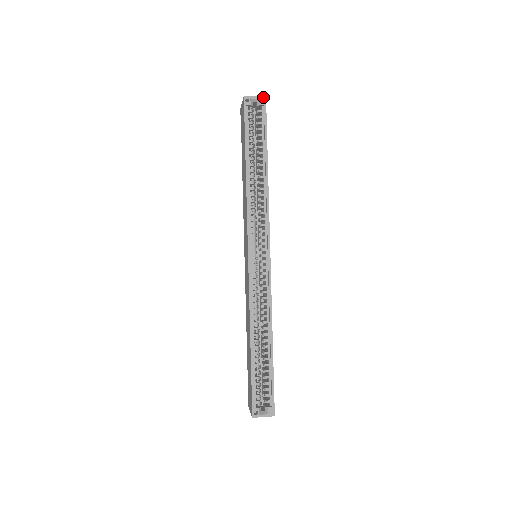
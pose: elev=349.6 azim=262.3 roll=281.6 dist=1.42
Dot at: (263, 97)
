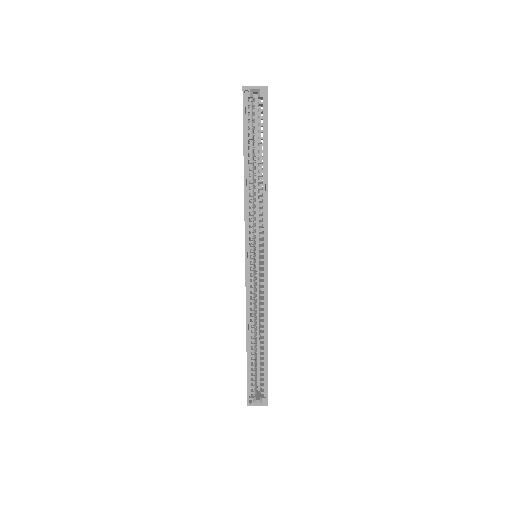
Dot at: (264, 87)
